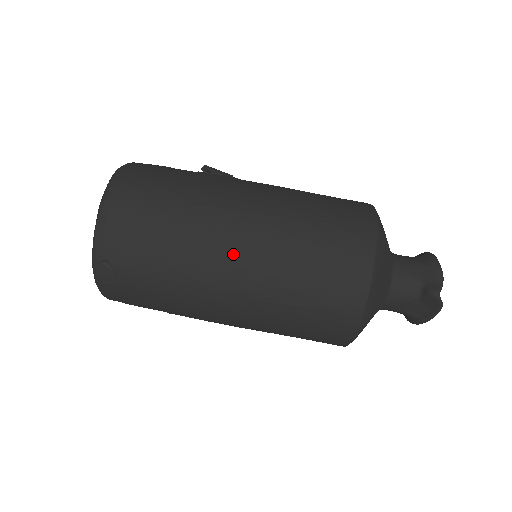
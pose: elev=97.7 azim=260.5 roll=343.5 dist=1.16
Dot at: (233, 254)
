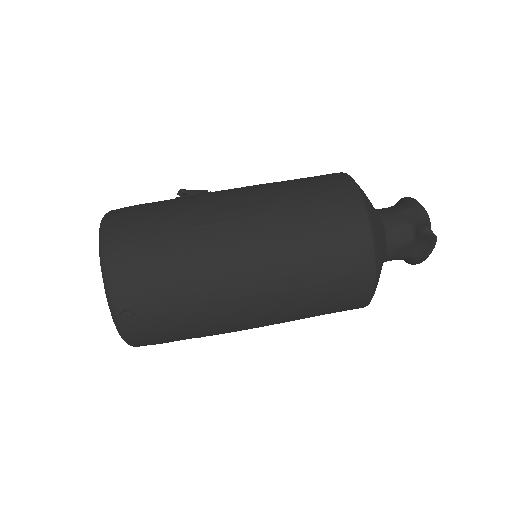
Dot at: (243, 260)
